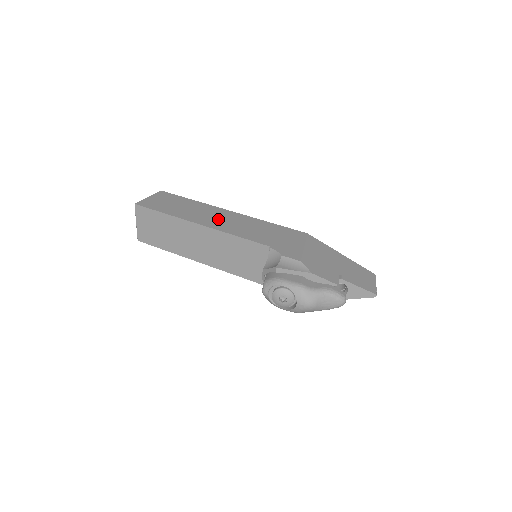
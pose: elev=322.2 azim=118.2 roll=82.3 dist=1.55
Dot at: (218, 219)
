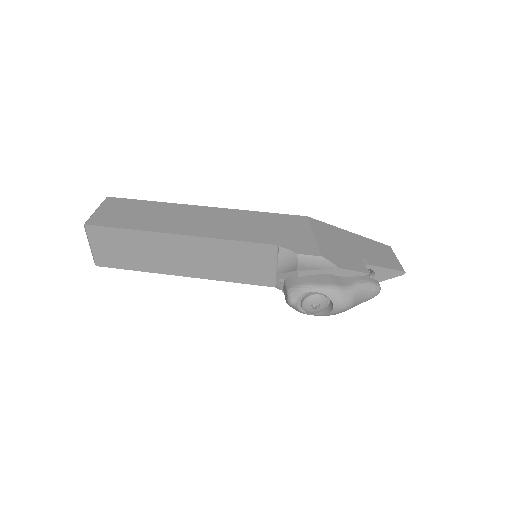
Dot at: (199, 222)
